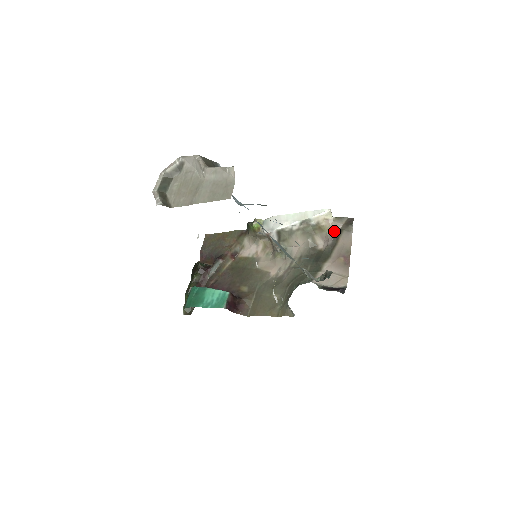
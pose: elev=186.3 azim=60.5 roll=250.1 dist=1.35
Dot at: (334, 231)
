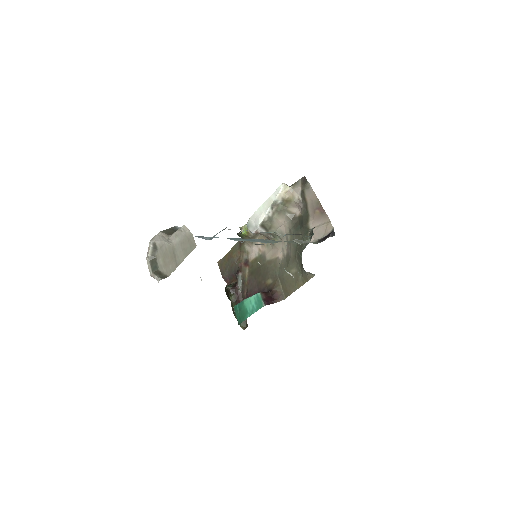
Dot at: (298, 196)
